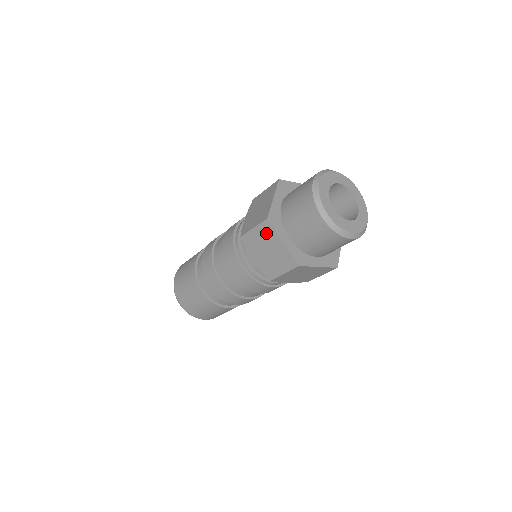
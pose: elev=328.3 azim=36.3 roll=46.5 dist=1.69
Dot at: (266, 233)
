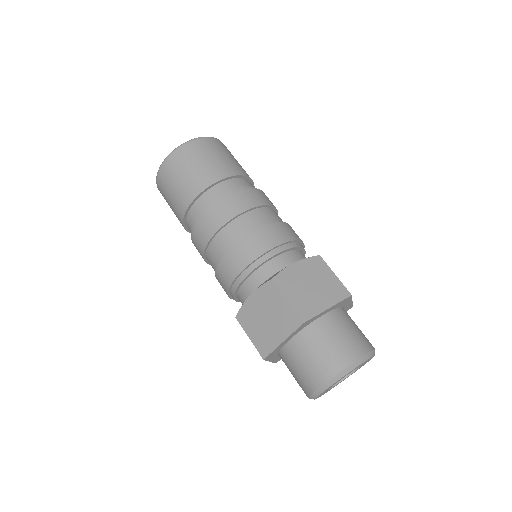
Dot at: occluded
